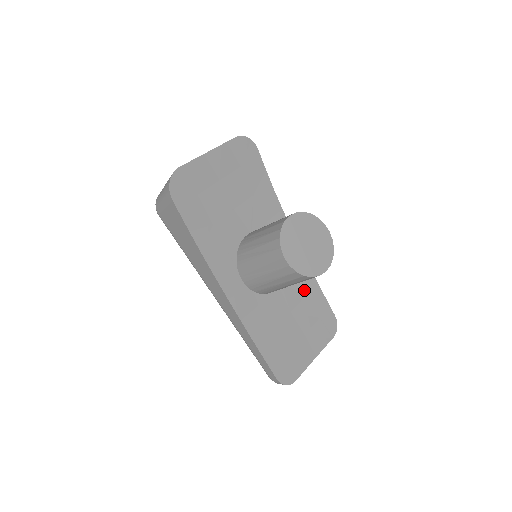
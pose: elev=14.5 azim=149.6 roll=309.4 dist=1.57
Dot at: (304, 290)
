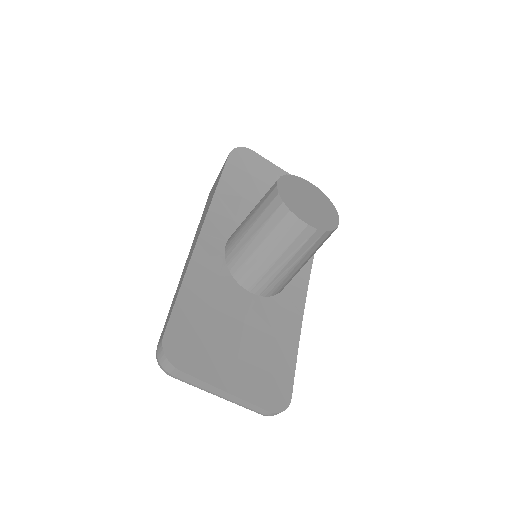
Dot at: (277, 331)
